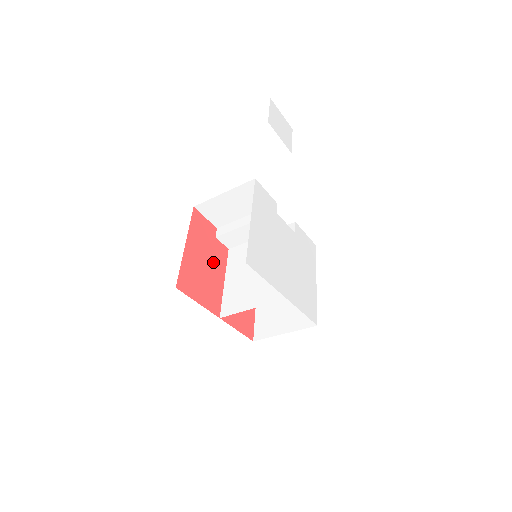
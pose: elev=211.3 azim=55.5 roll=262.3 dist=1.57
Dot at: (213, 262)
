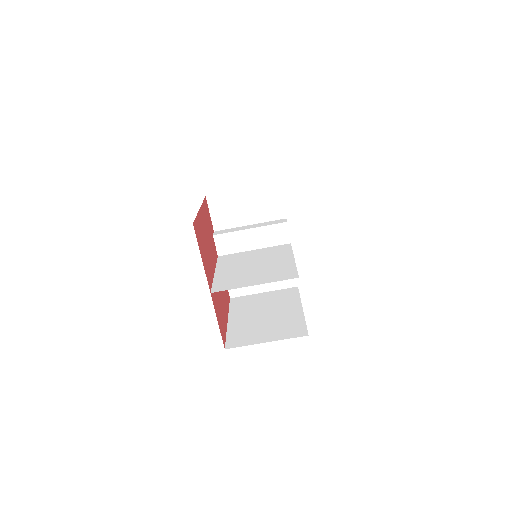
Dot at: (210, 248)
